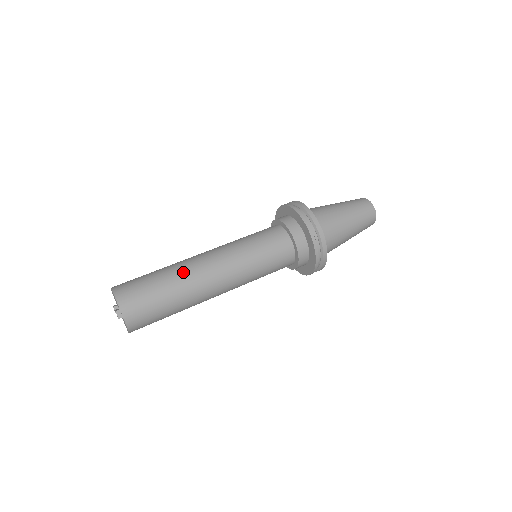
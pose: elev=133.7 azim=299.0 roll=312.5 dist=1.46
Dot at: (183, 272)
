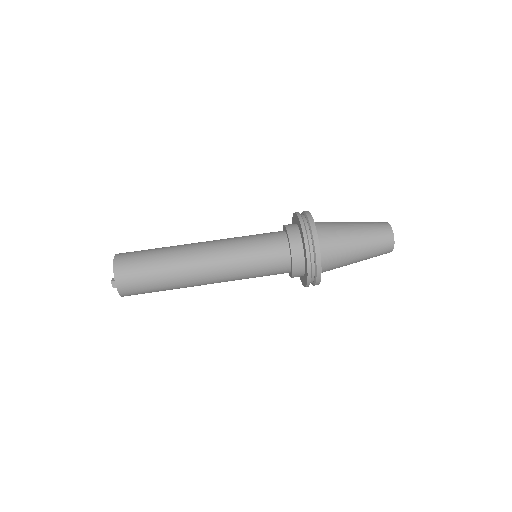
Dot at: (178, 261)
